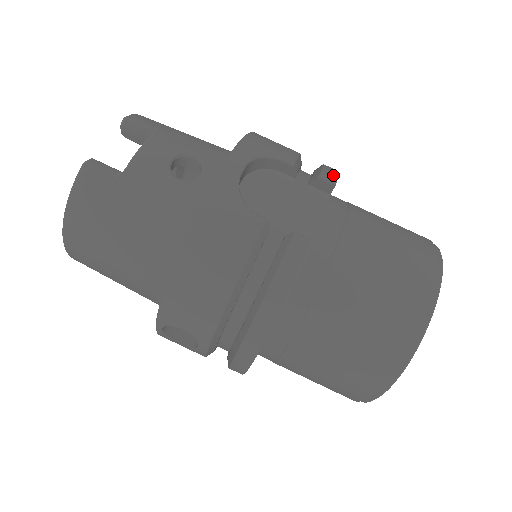
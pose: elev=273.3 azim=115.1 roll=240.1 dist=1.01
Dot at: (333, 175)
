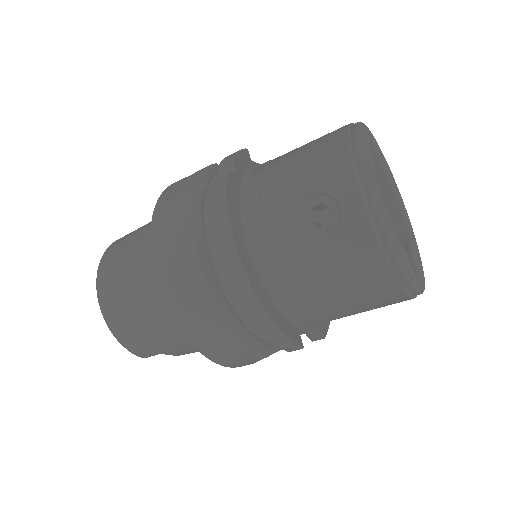
Dot at: (291, 347)
